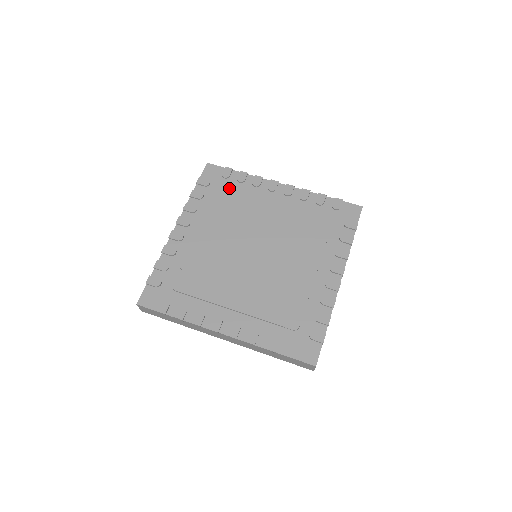
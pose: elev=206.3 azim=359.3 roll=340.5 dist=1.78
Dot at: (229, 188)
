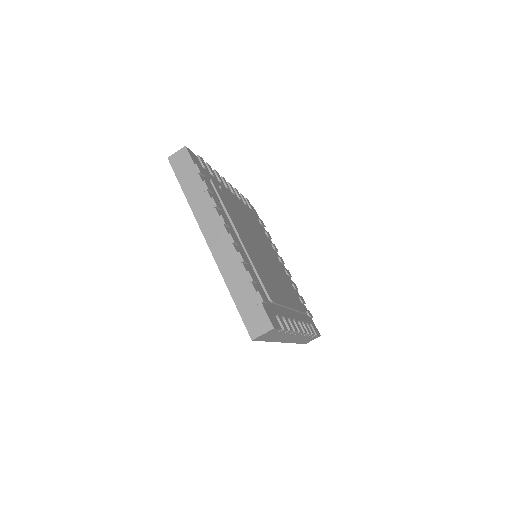
Dot at: occluded
